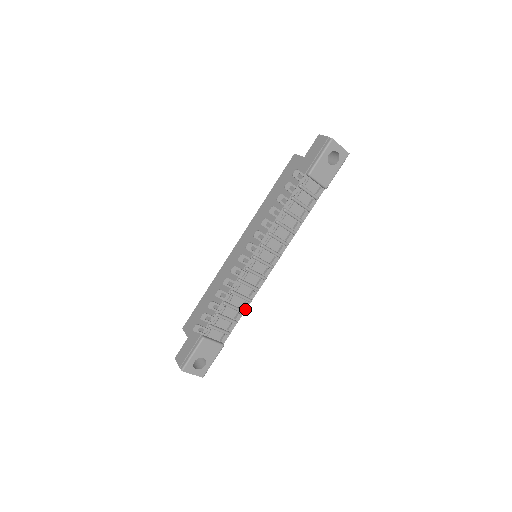
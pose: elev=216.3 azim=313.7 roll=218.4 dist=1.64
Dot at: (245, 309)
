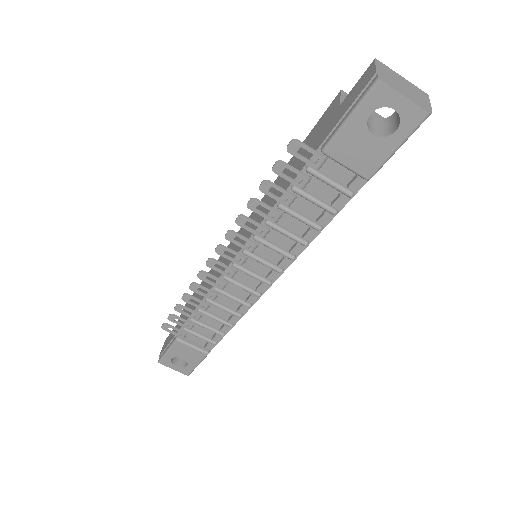
Dot at: (235, 322)
